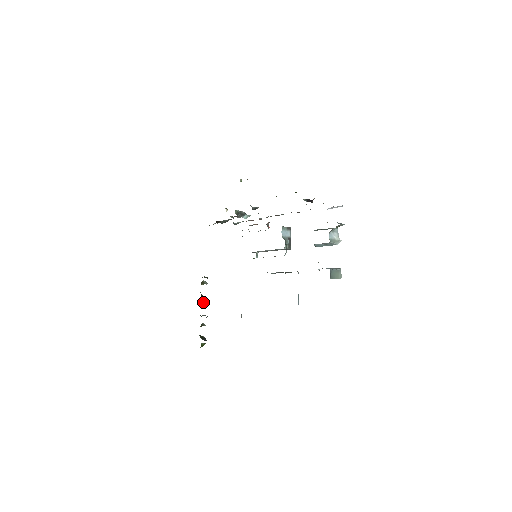
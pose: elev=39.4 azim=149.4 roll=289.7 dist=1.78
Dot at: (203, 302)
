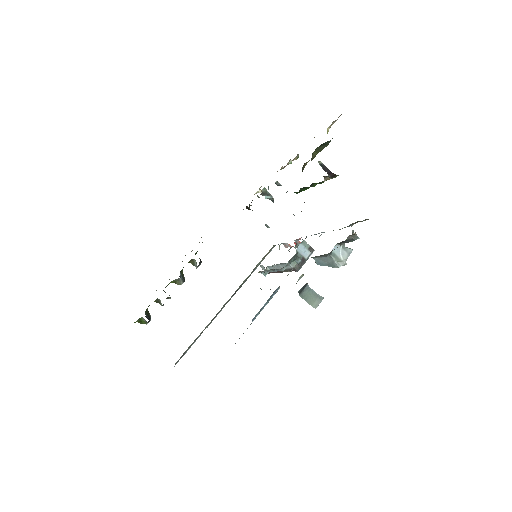
Dot at: (178, 280)
